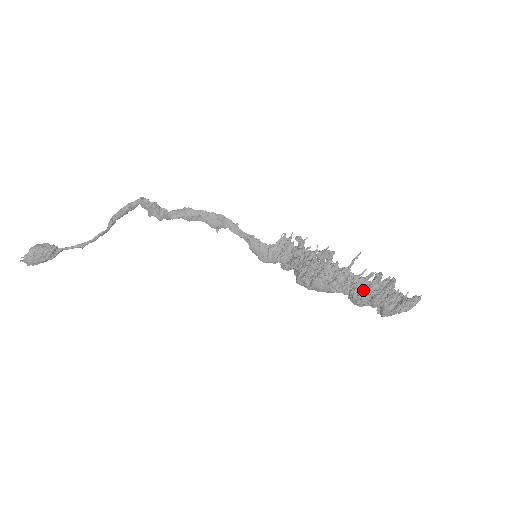
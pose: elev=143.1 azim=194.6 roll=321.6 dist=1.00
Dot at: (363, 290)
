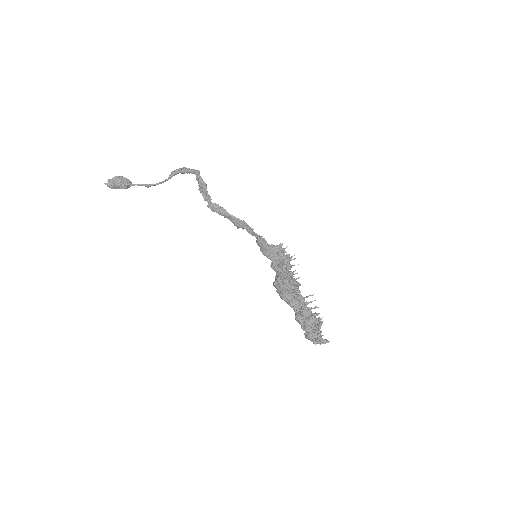
Dot at: (303, 318)
